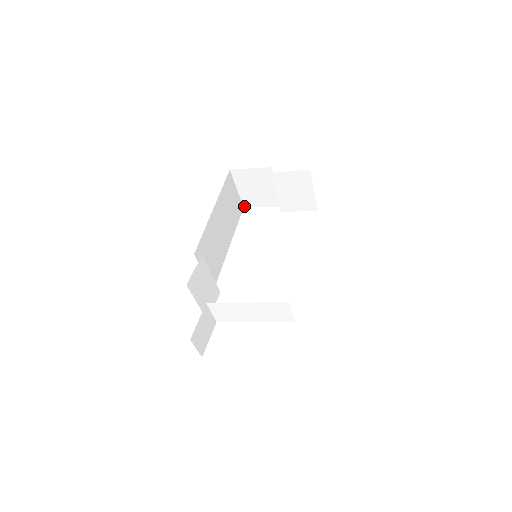
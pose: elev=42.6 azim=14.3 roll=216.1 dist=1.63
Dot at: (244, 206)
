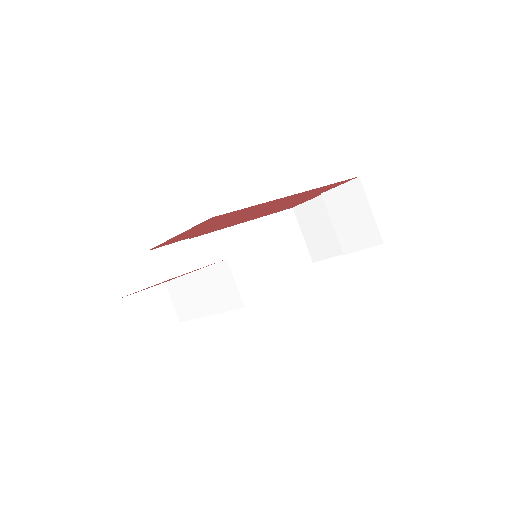
Dot at: (313, 260)
